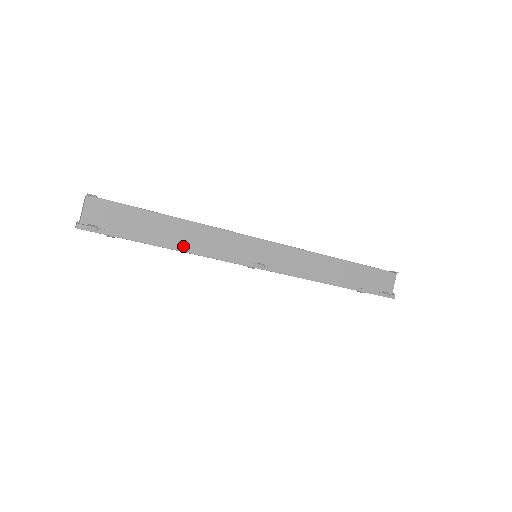
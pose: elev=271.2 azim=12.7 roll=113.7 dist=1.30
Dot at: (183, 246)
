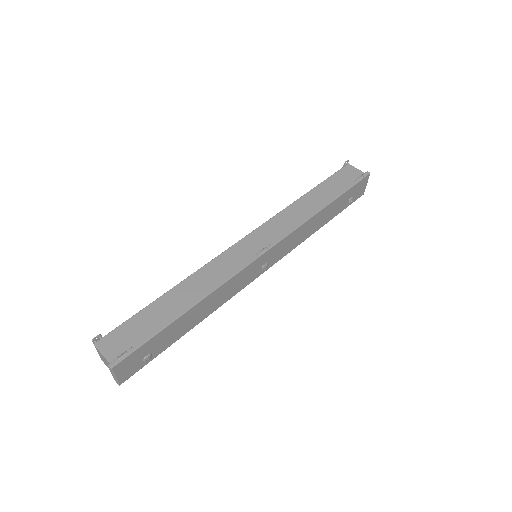
Dot at: (198, 298)
